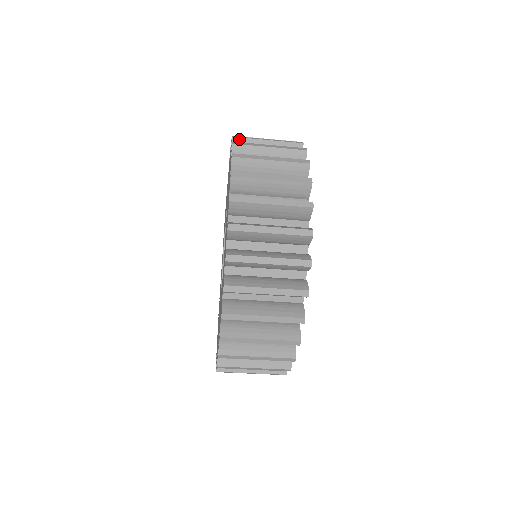
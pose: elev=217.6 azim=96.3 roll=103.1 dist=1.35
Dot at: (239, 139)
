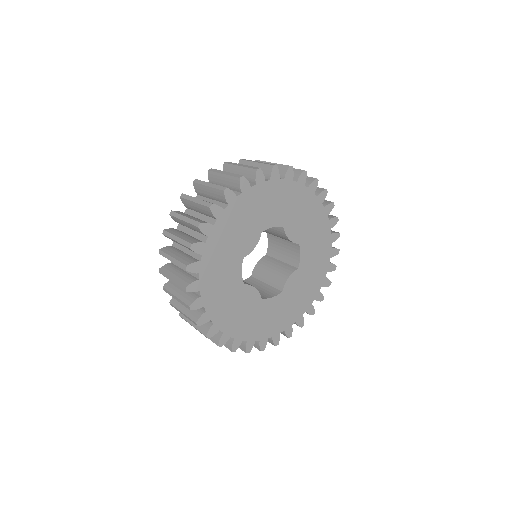
Dot at: (163, 275)
